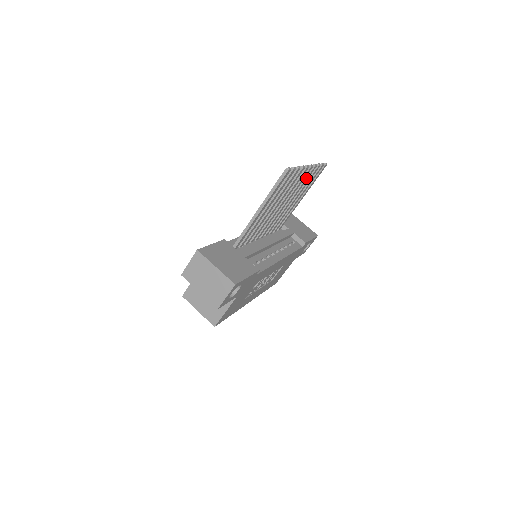
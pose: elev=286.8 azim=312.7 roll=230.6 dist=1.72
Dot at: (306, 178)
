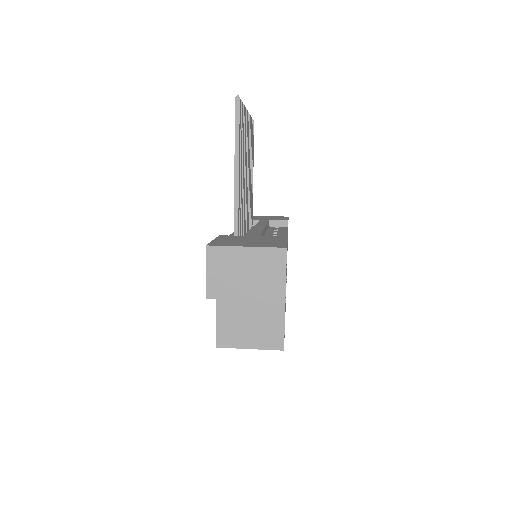
Dot at: (249, 134)
